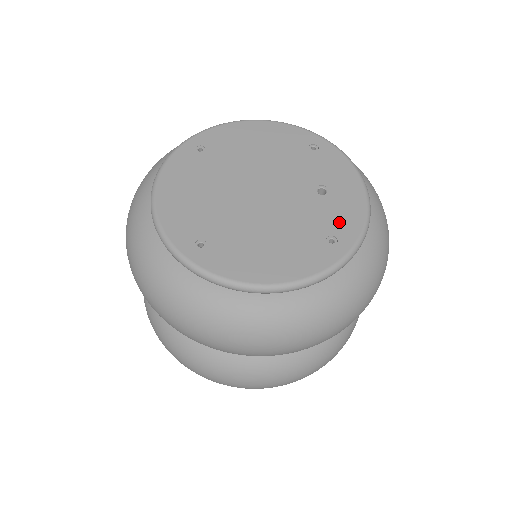
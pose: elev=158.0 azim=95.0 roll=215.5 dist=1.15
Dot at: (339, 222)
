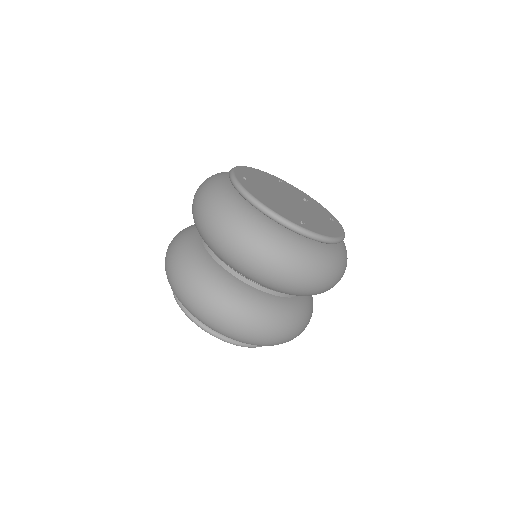
Dot at: (325, 212)
